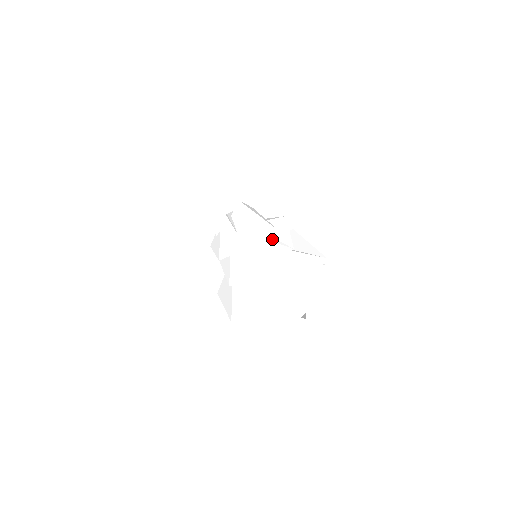
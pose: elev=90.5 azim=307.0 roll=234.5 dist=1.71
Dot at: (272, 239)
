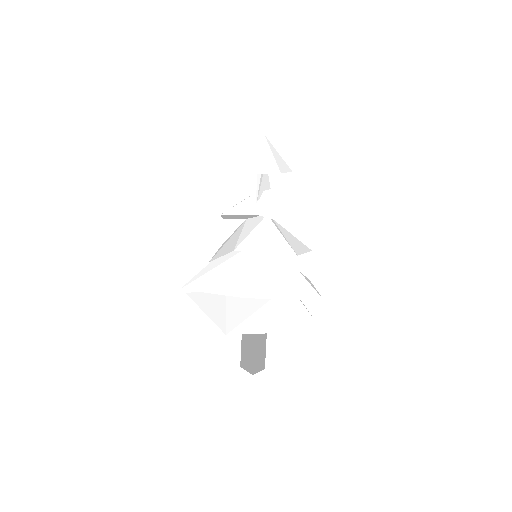
Dot at: occluded
